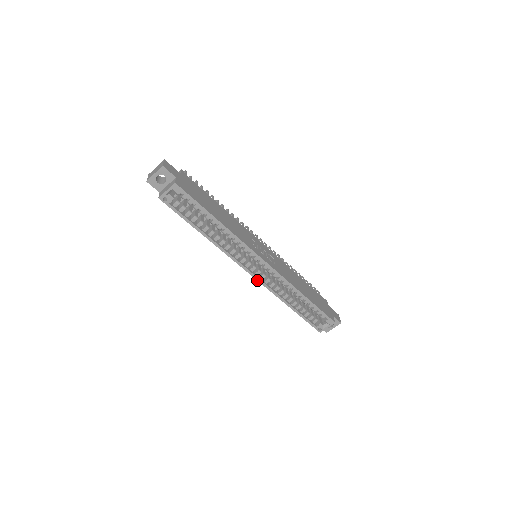
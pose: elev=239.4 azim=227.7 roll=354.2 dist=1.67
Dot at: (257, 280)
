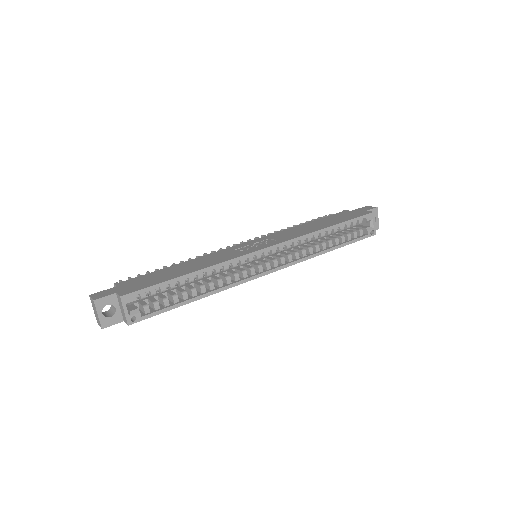
Dot at: occluded
